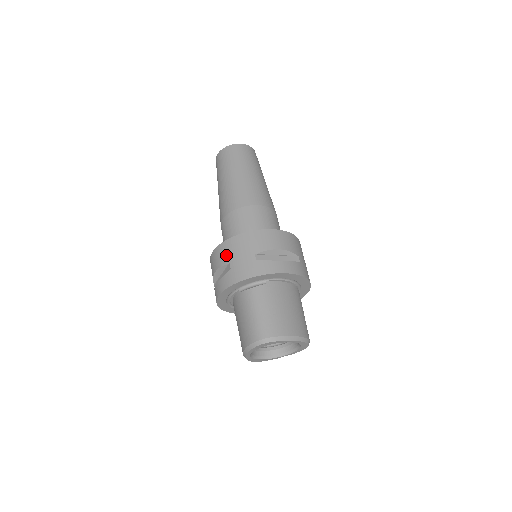
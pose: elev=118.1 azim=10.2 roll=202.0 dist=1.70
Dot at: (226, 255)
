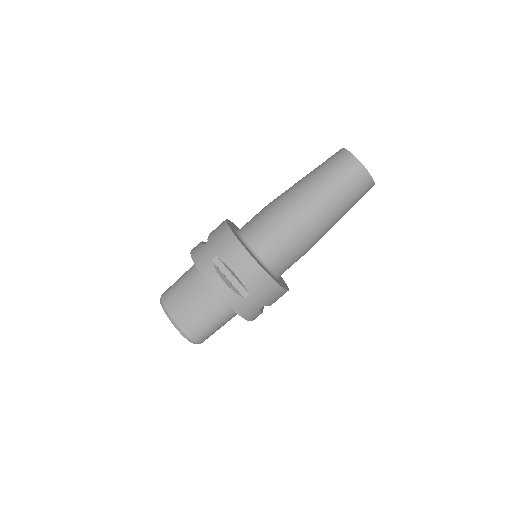
Dot at: (256, 286)
